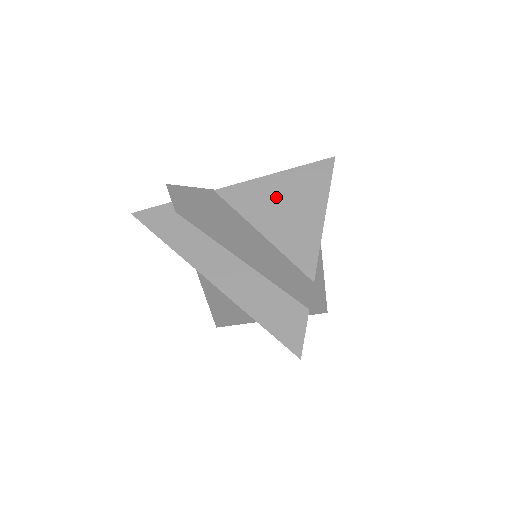
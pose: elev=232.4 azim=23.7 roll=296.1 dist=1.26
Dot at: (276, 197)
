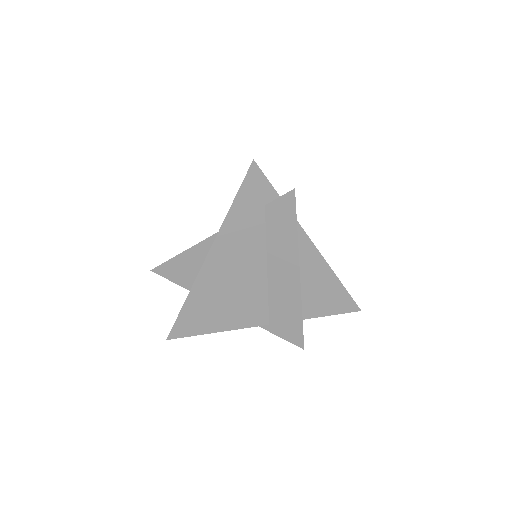
Dot at: occluded
